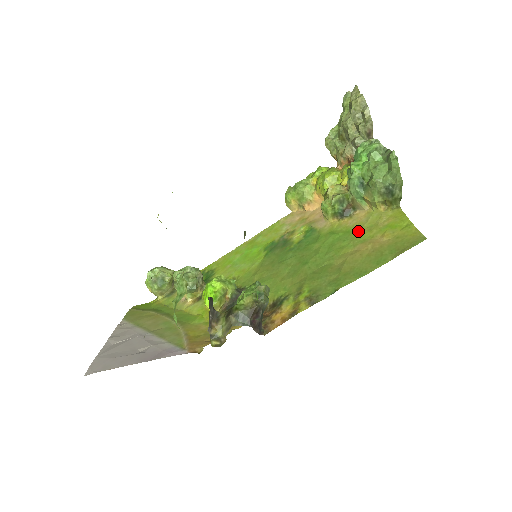
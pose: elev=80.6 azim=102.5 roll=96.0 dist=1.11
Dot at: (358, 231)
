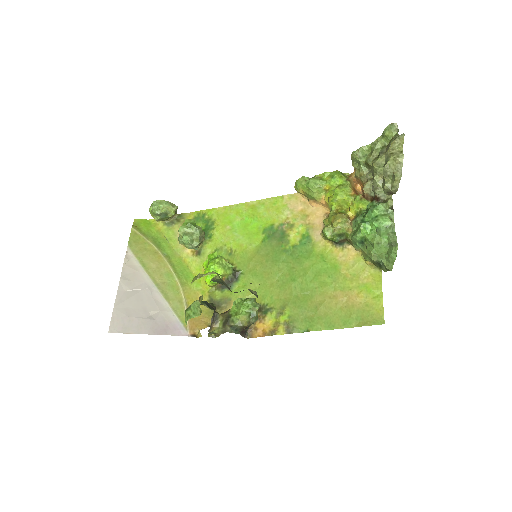
Dot at: (343, 274)
